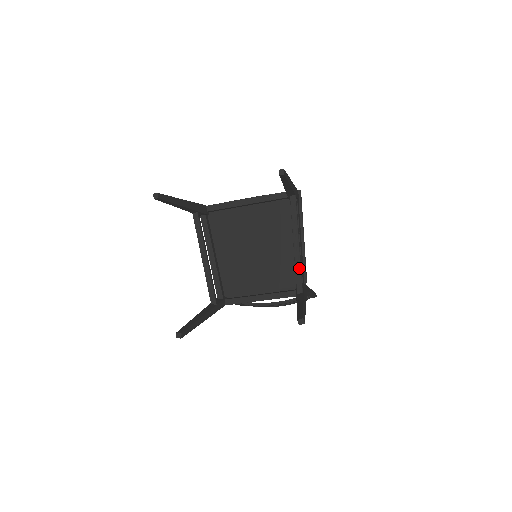
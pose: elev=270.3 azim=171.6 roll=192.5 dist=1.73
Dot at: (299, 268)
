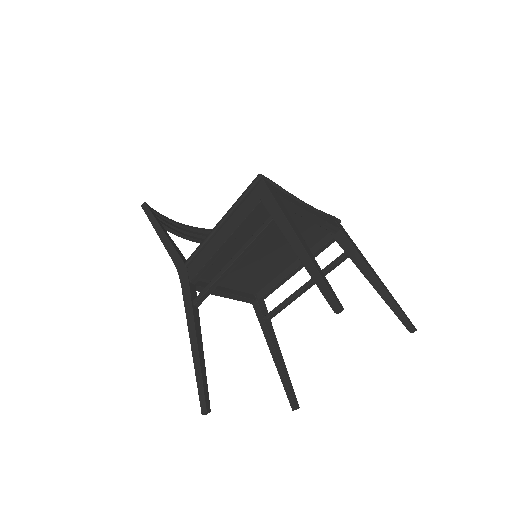
Dot at: occluded
